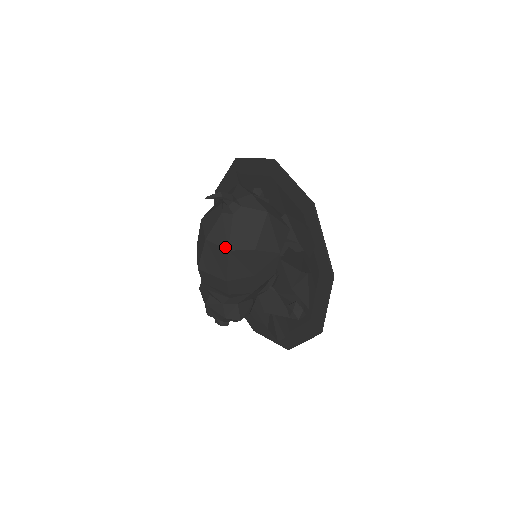
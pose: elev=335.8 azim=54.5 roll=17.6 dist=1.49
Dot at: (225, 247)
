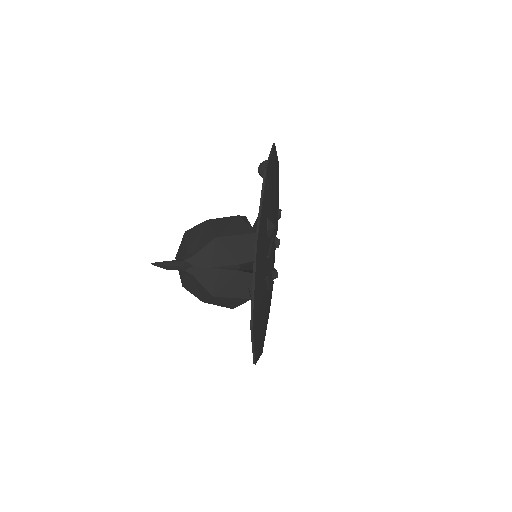
Dot at: (181, 282)
